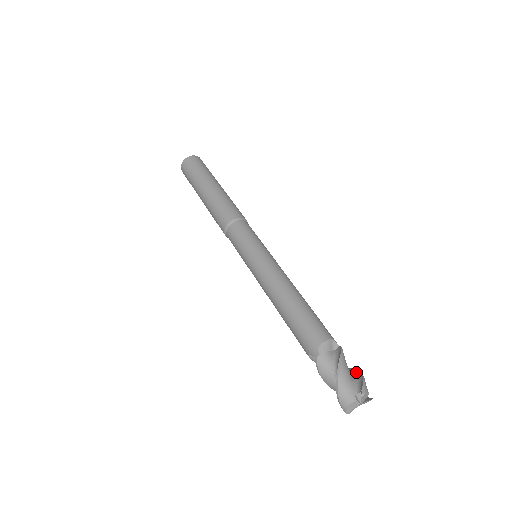
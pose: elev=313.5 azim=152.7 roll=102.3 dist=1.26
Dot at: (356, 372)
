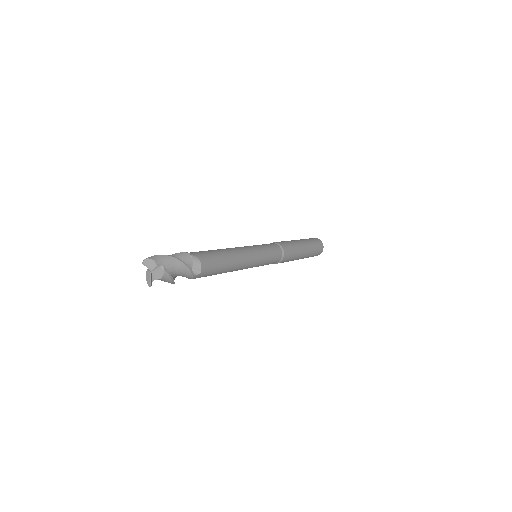
Dot at: (174, 259)
